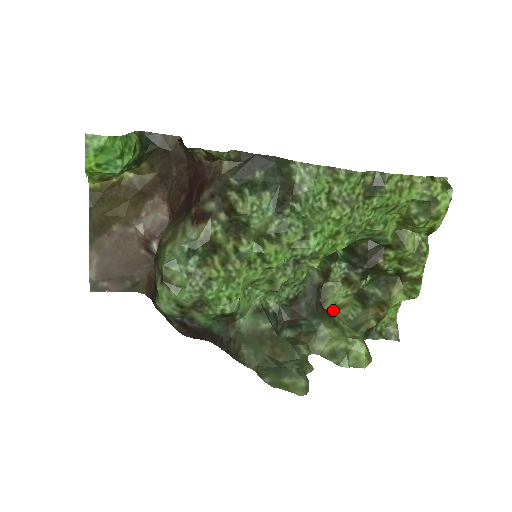
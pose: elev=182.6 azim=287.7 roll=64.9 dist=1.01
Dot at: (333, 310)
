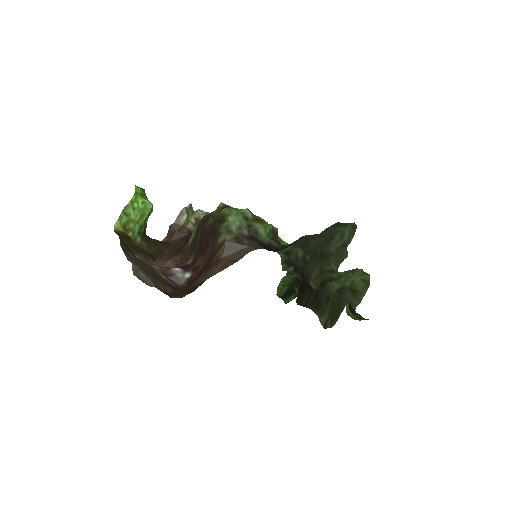
Dot at: occluded
